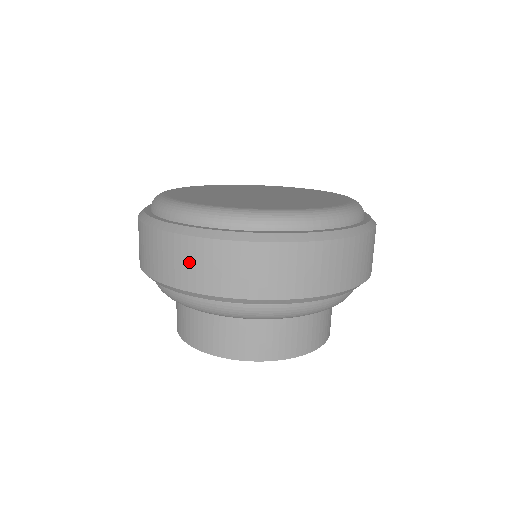
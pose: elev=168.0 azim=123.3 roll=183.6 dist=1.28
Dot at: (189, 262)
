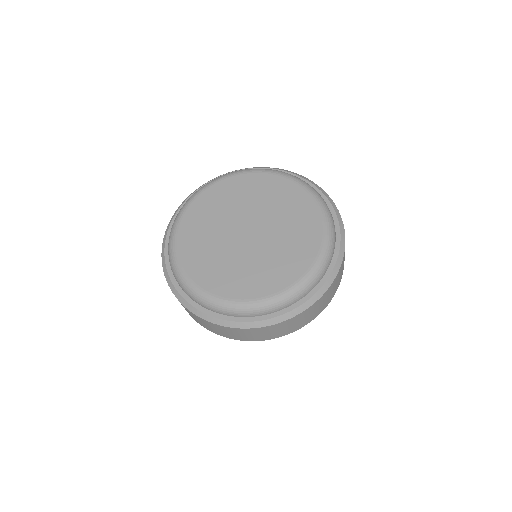
Dot at: (289, 327)
